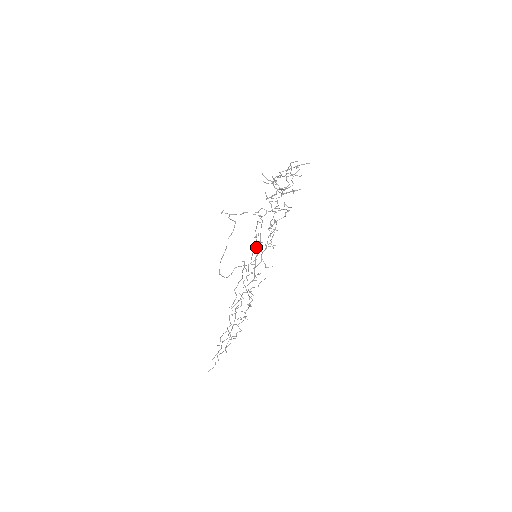
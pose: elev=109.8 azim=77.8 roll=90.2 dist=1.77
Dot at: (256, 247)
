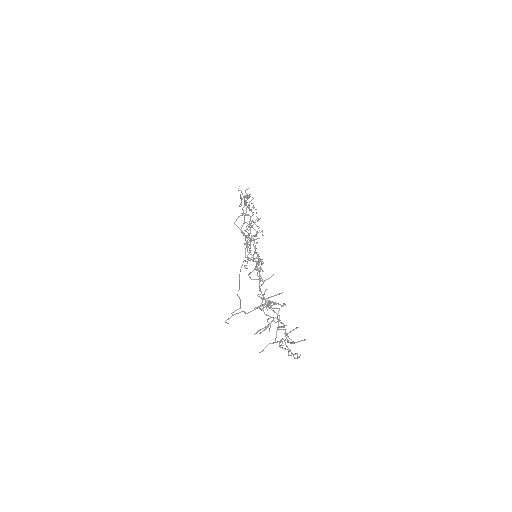
Dot at: occluded
